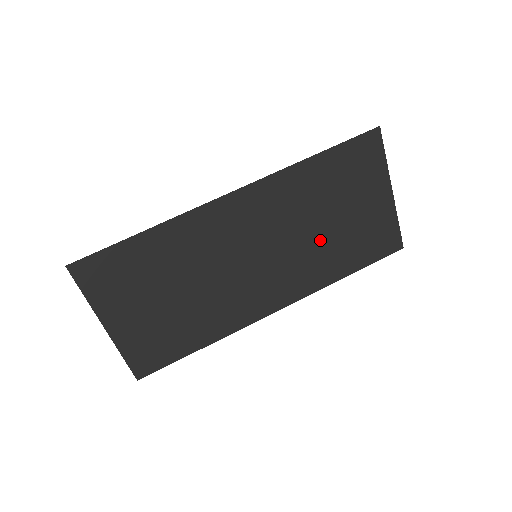
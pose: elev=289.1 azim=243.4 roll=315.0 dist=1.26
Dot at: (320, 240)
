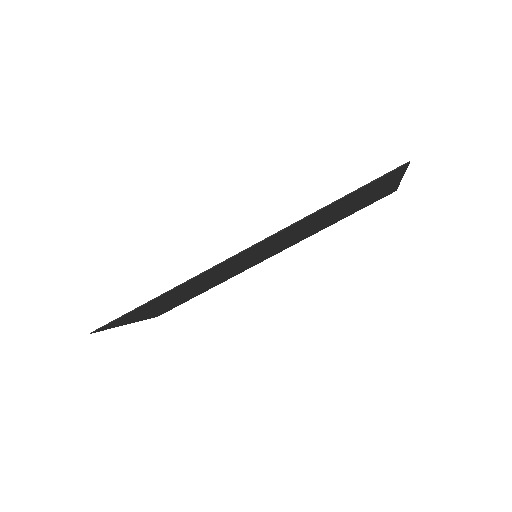
Dot at: (318, 225)
